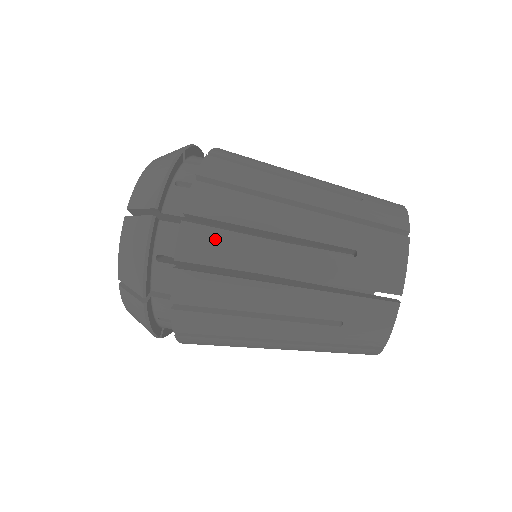
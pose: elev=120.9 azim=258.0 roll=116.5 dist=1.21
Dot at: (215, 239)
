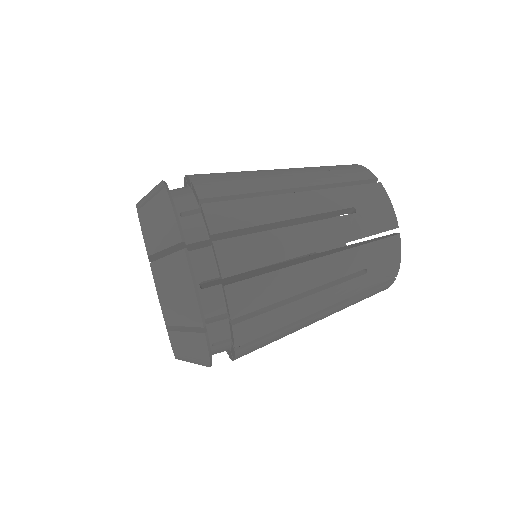
Dot at: (224, 182)
